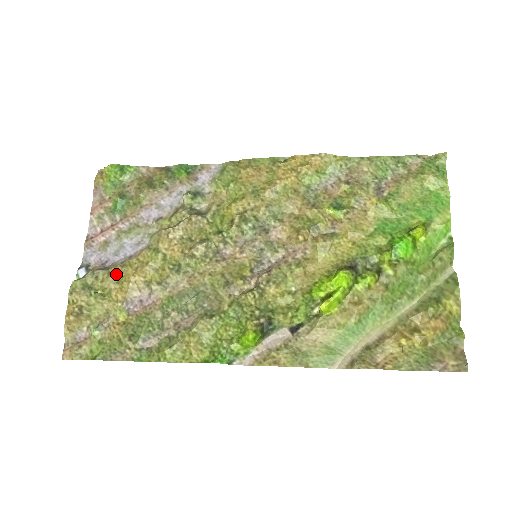
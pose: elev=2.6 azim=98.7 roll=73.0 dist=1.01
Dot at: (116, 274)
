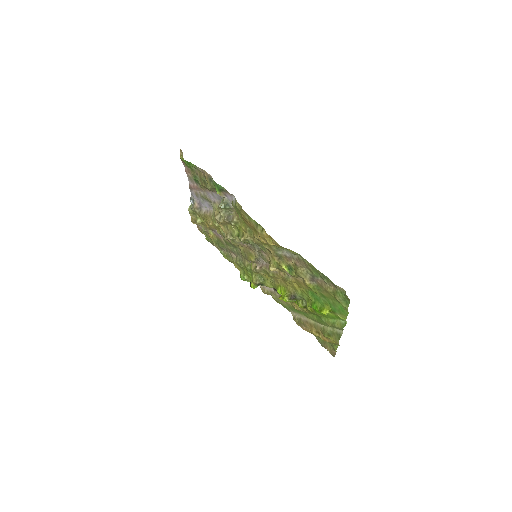
Dot at: (203, 217)
